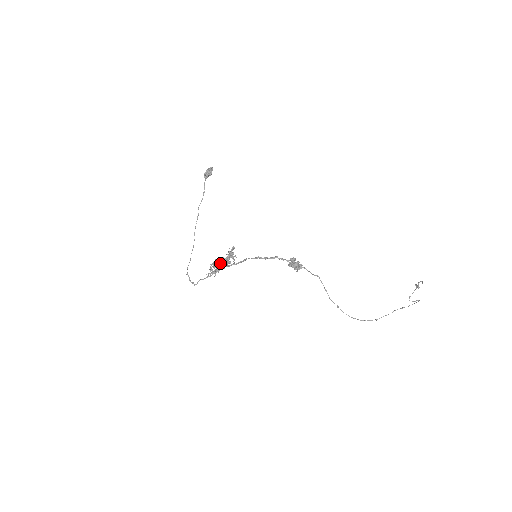
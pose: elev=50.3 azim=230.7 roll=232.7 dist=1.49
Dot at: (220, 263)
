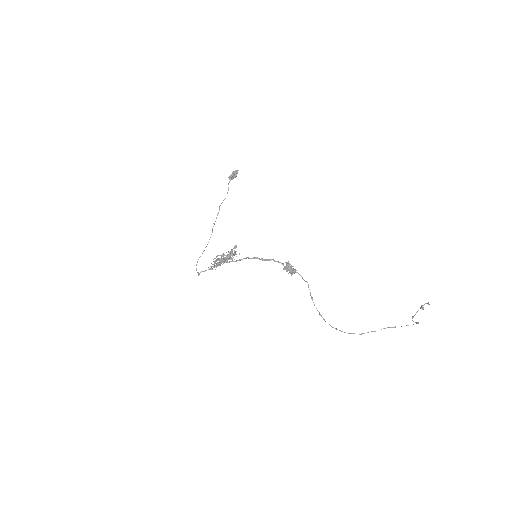
Dot at: (219, 259)
